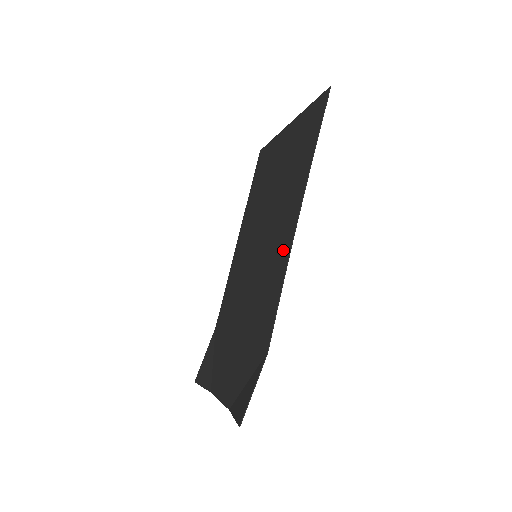
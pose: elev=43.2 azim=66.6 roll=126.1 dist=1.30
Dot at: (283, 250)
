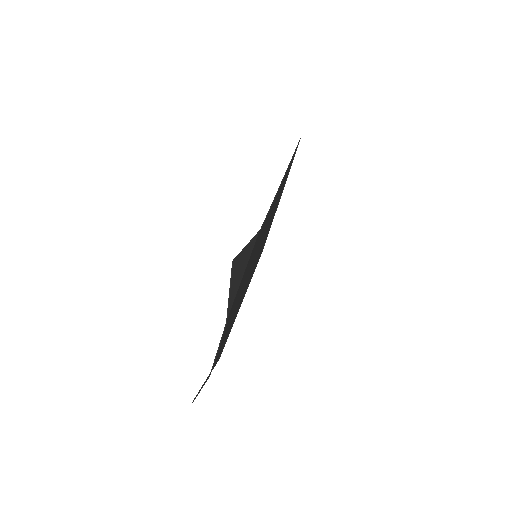
Dot at: (273, 202)
